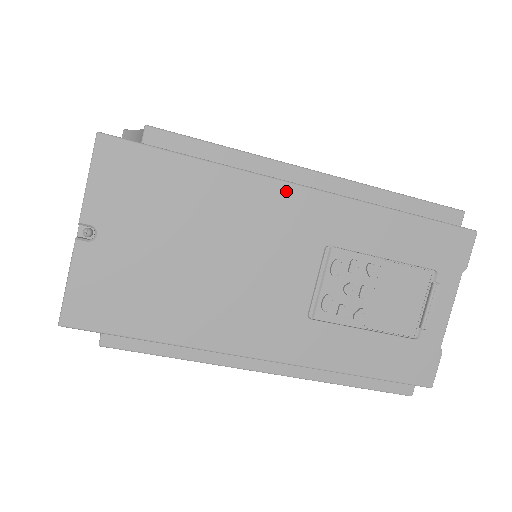
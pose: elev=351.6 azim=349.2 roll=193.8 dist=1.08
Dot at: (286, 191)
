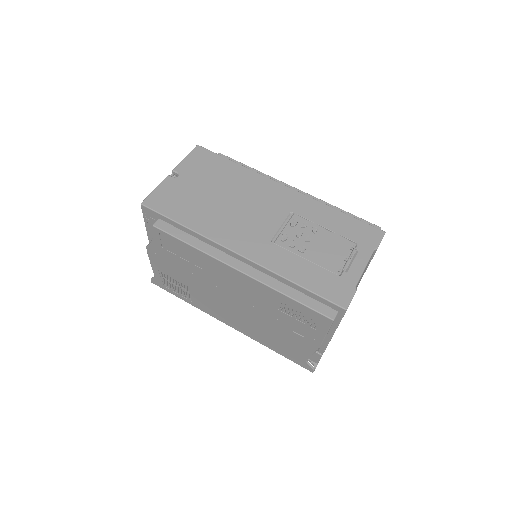
Dot at: (276, 185)
